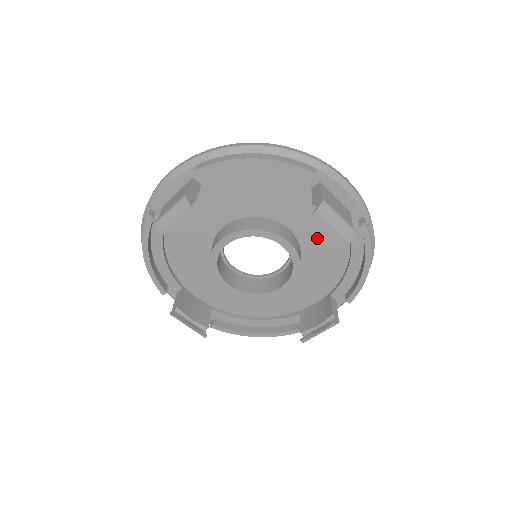
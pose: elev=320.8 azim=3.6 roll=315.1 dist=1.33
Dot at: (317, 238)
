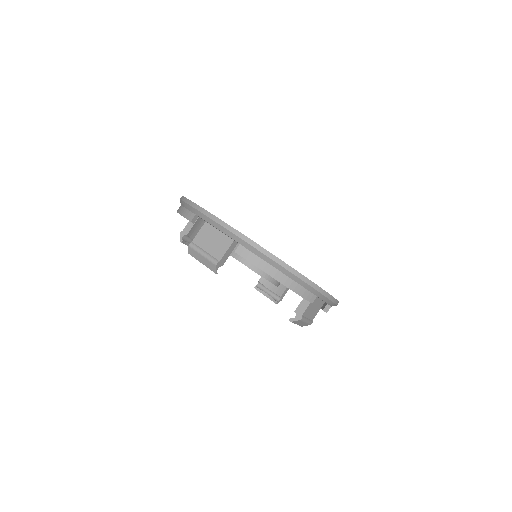
Dot at: occluded
